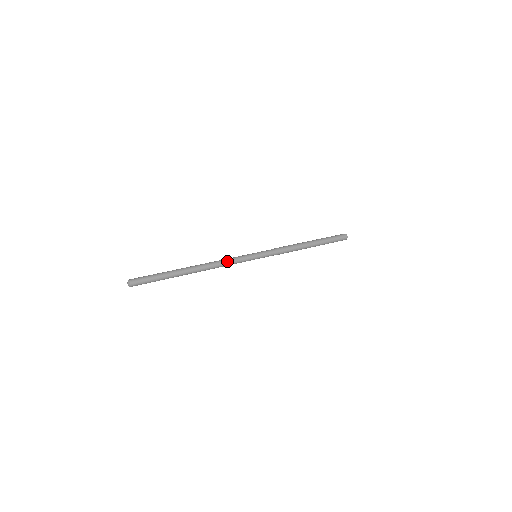
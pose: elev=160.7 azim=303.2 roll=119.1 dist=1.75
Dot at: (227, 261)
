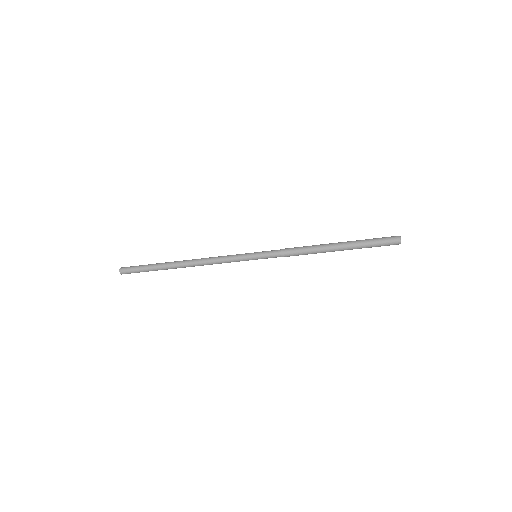
Dot at: (217, 258)
